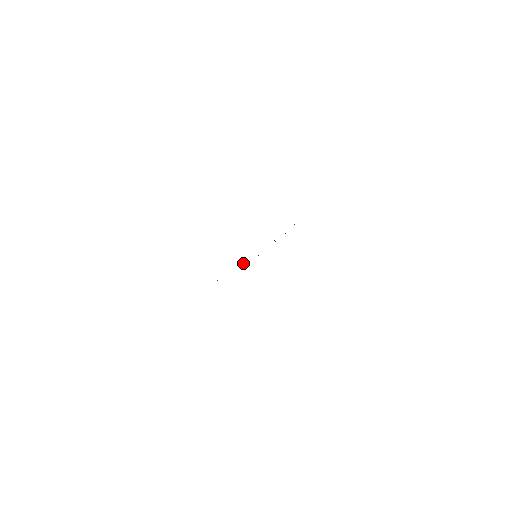
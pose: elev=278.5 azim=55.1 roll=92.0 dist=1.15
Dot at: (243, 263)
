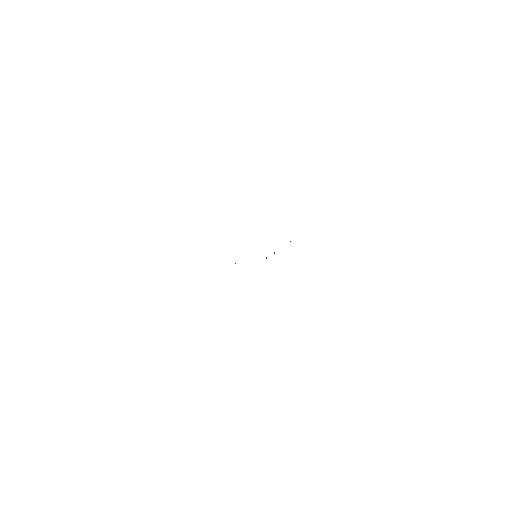
Dot at: occluded
